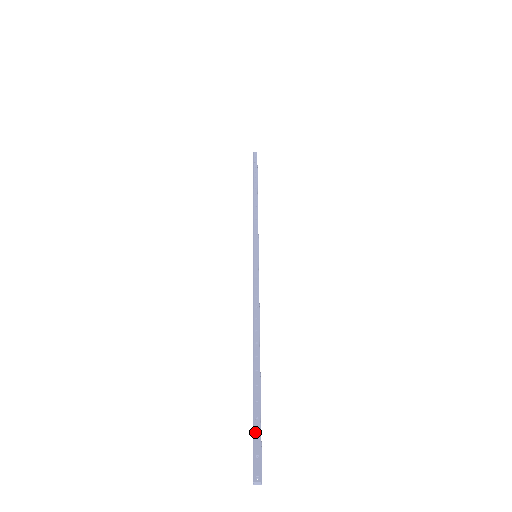
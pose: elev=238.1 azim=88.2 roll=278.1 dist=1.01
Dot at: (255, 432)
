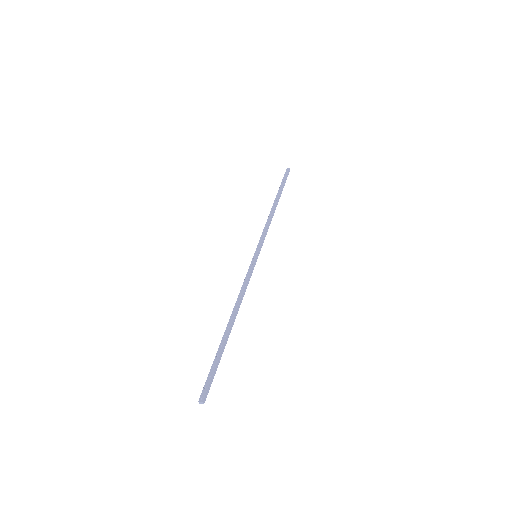
Dot at: (209, 374)
